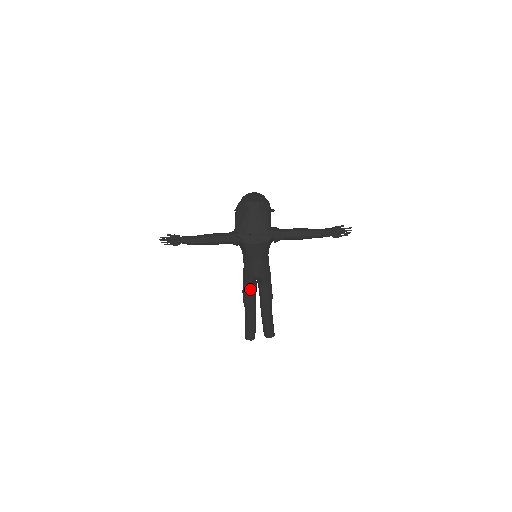
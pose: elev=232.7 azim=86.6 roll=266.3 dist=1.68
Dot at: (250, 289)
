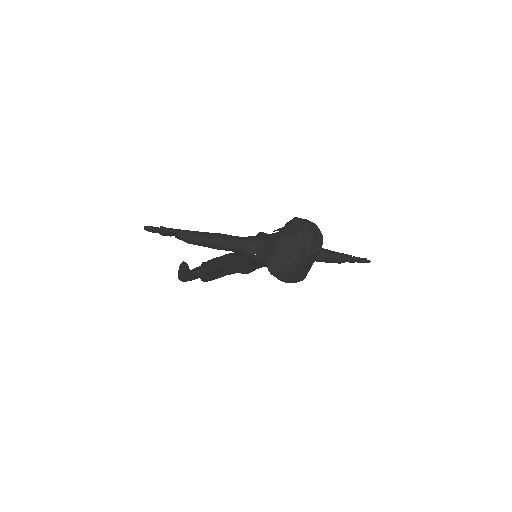
Dot at: (224, 270)
